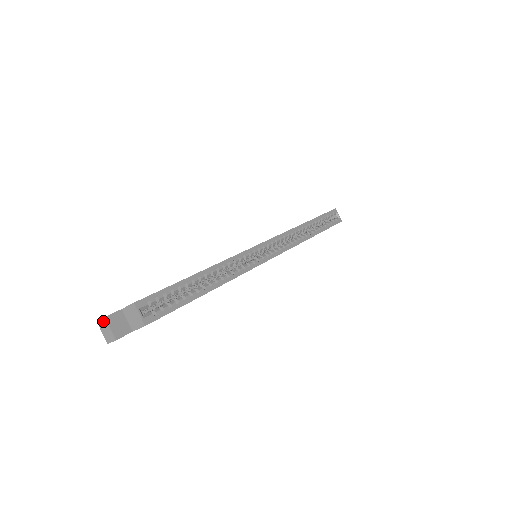
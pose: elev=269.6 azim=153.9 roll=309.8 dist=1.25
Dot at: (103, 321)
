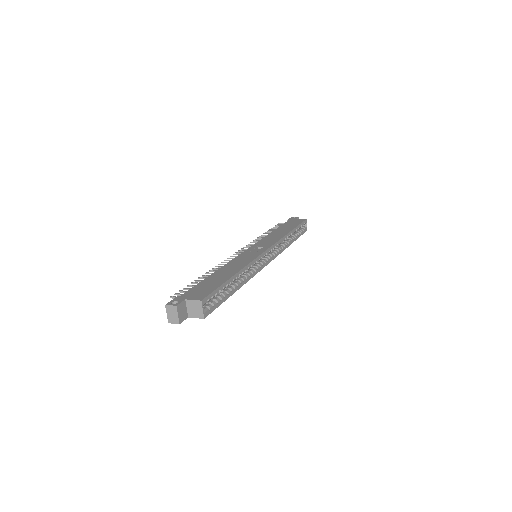
Dot at: (173, 308)
